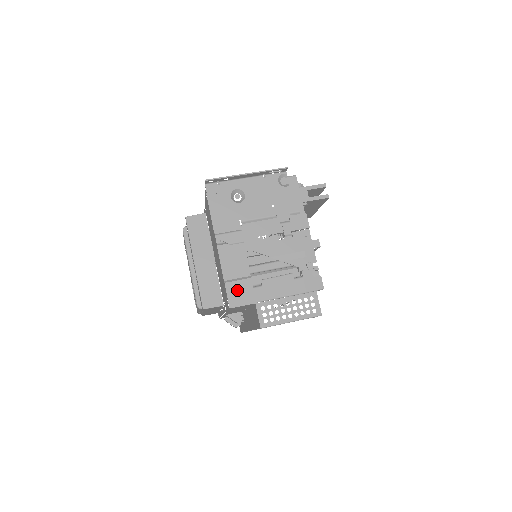
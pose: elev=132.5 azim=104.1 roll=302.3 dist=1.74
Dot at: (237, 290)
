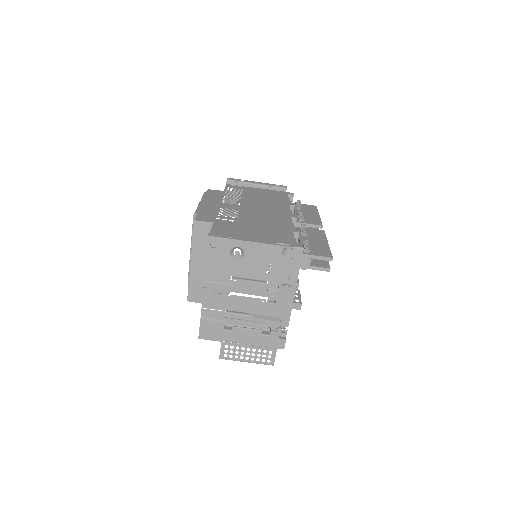
Dot at: (209, 328)
